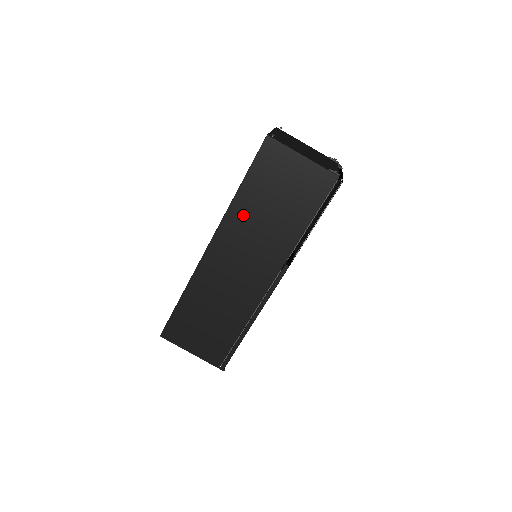
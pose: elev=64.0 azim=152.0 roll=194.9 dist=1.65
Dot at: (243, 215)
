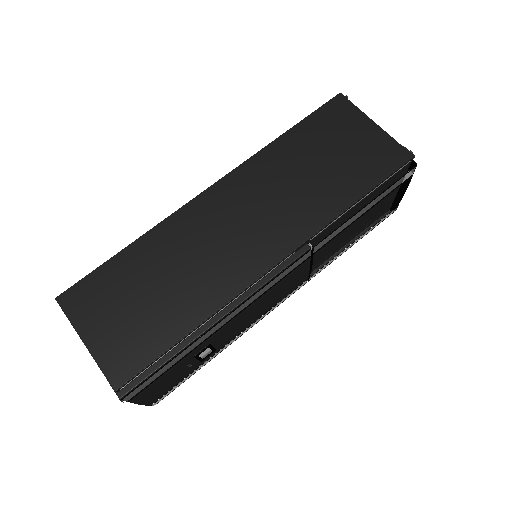
Dot at: (274, 164)
